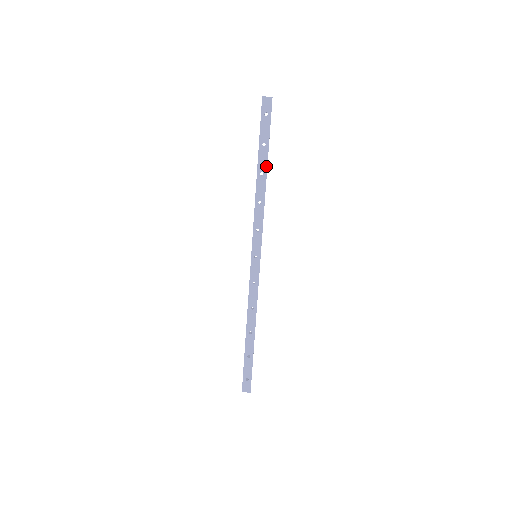
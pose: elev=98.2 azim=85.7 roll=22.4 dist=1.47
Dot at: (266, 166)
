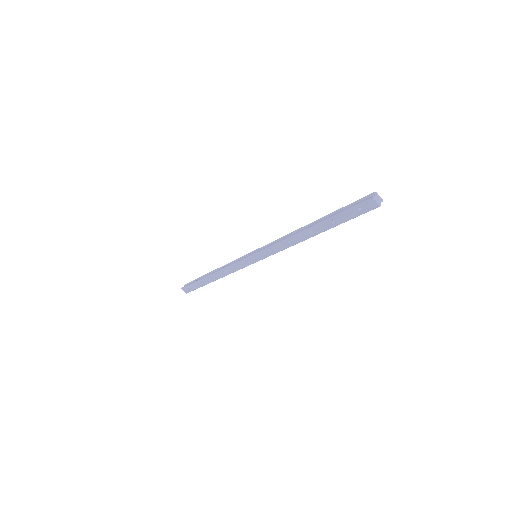
Dot at: (320, 232)
